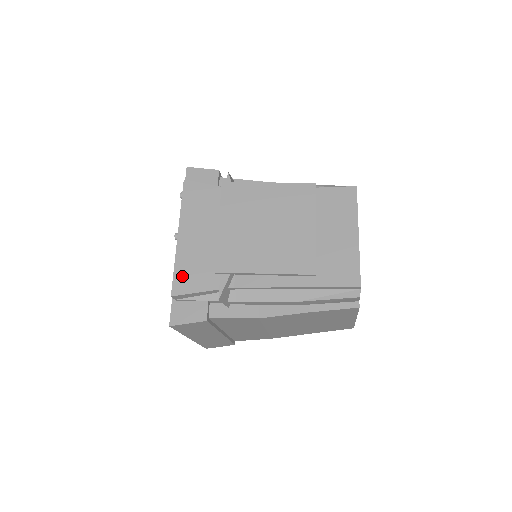
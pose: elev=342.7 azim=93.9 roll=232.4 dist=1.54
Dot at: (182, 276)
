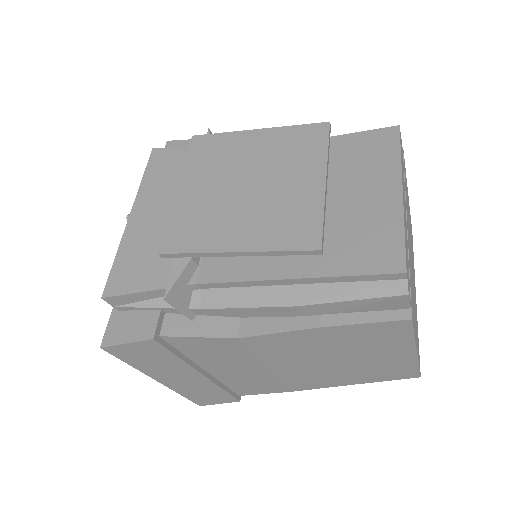
Dot at: (123, 269)
